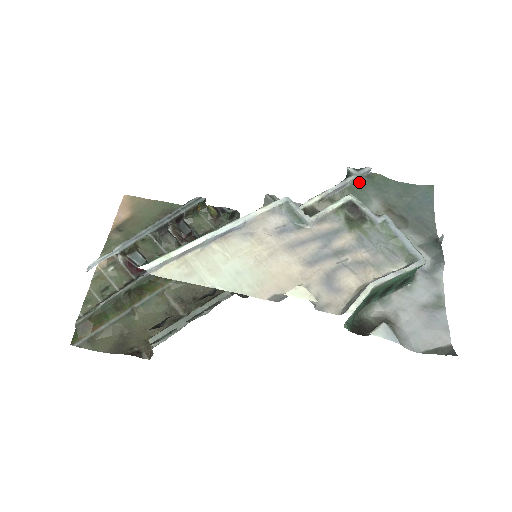
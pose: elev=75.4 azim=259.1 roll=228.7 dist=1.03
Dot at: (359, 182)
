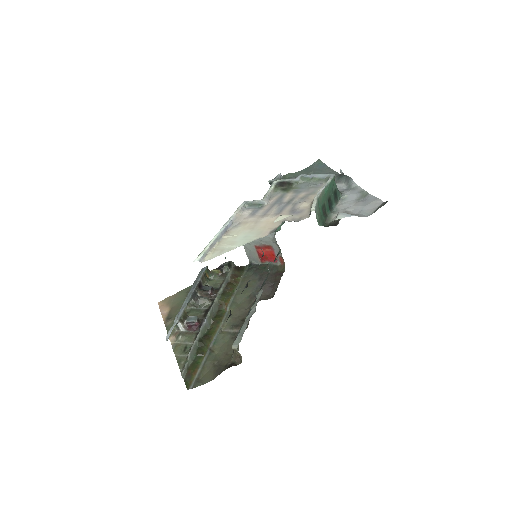
Dot at: occluded
